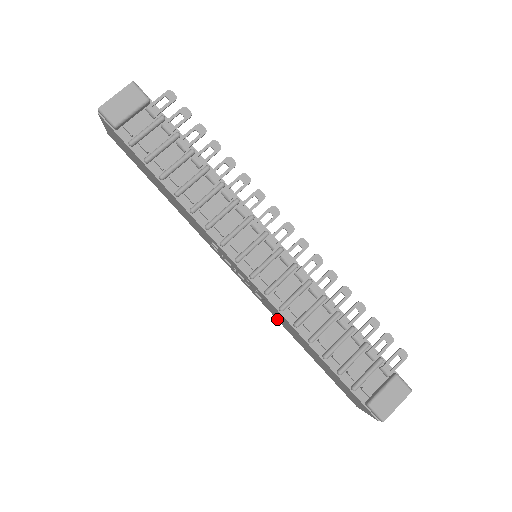
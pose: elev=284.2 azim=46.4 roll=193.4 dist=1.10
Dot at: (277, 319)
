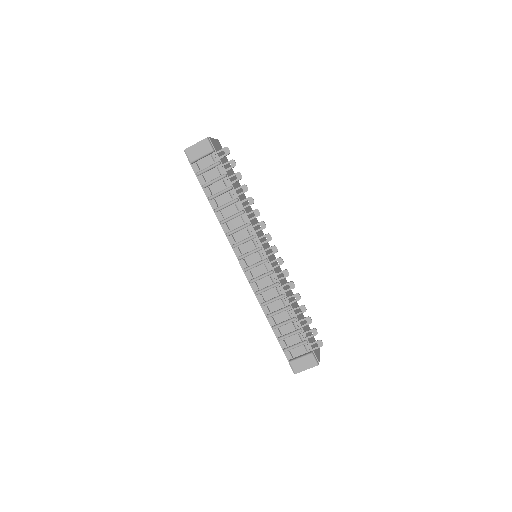
Dot at: occluded
